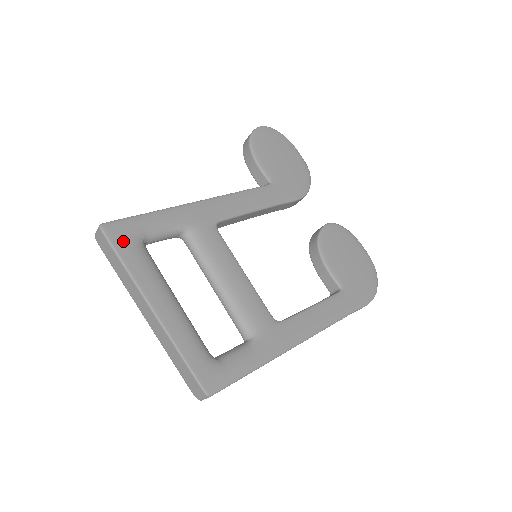
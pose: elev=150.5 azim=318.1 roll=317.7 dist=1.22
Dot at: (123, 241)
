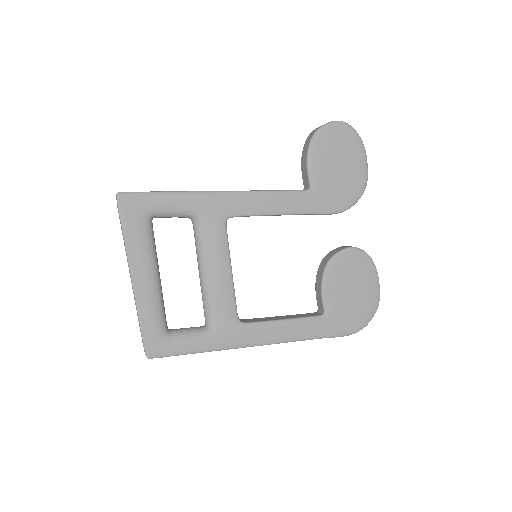
Dot at: (131, 213)
